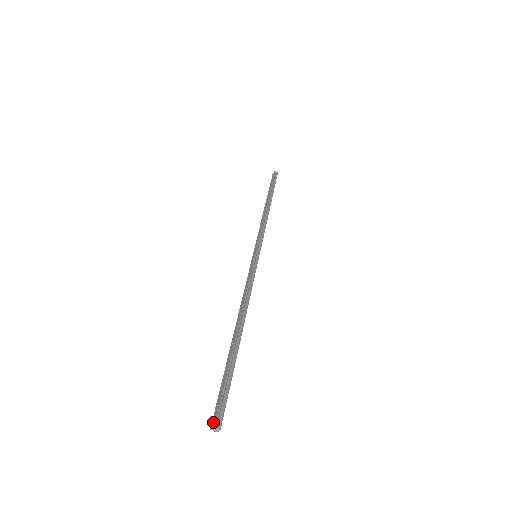
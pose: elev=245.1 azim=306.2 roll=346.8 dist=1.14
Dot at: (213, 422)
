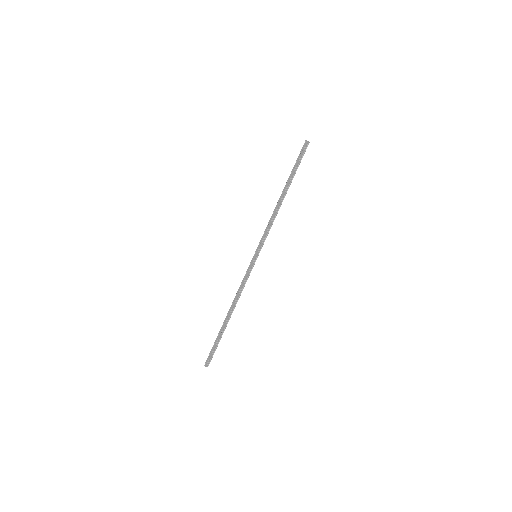
Dot at: (206, 364)
